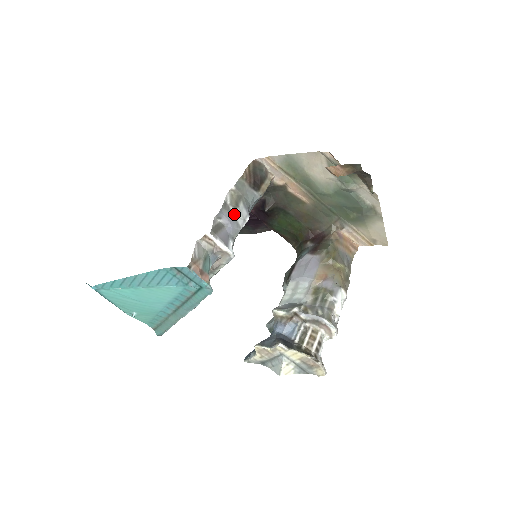
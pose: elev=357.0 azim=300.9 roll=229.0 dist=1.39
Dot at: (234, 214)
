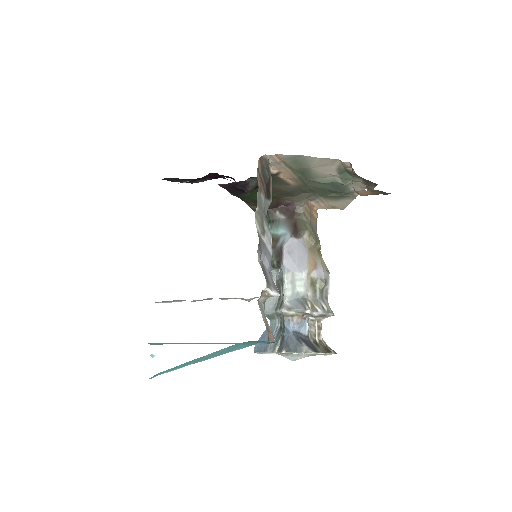
Dot at: (265, 243)
